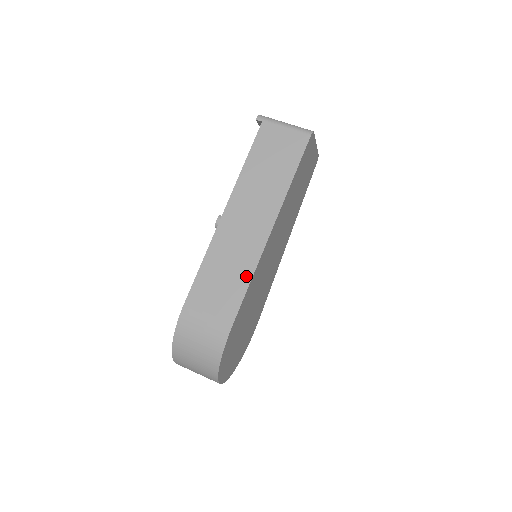
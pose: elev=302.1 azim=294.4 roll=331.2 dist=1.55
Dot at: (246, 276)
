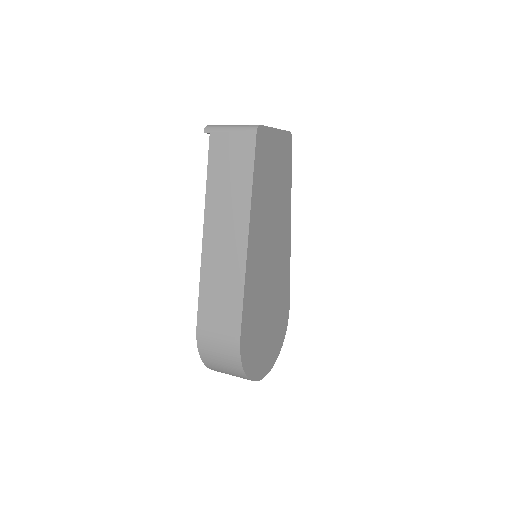
Dot at: (238, 289)
